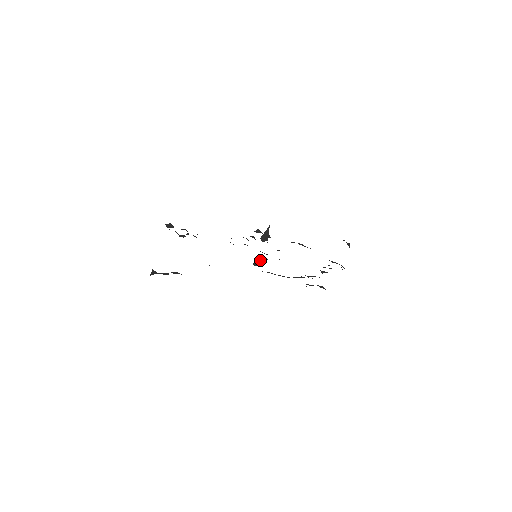
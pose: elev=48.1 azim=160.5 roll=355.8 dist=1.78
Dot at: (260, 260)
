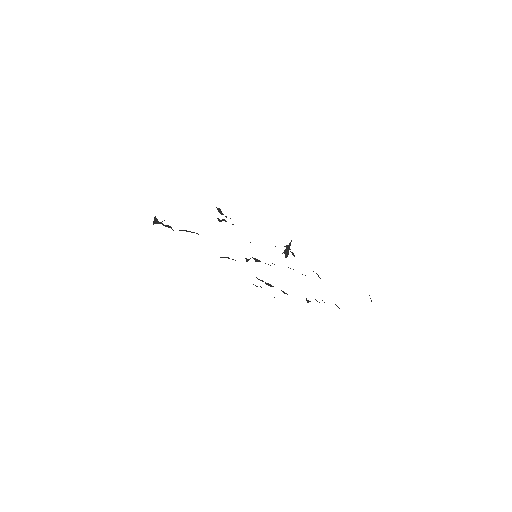
Dot at: (255, 260)
